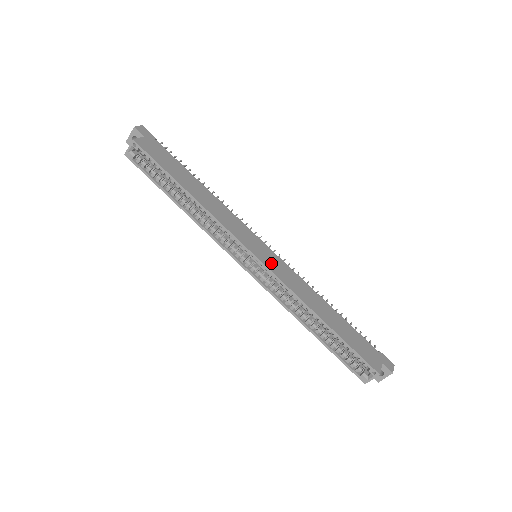
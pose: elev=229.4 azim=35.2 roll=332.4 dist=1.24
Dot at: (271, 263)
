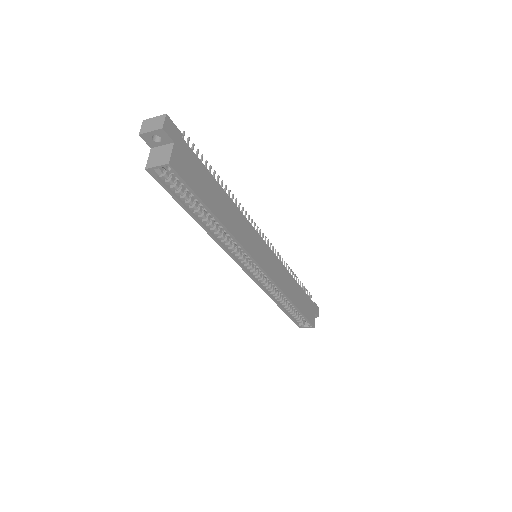
Dot at: (271, 268)
